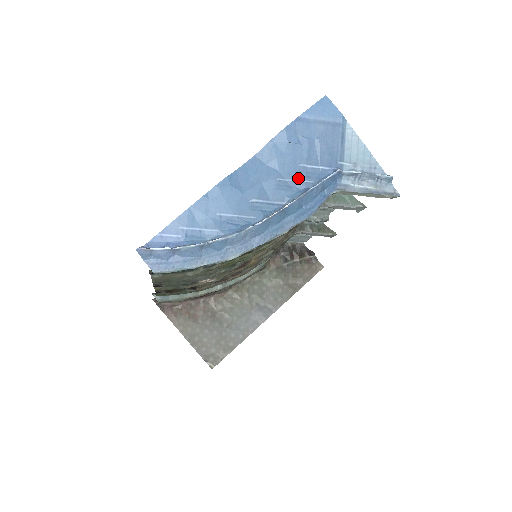
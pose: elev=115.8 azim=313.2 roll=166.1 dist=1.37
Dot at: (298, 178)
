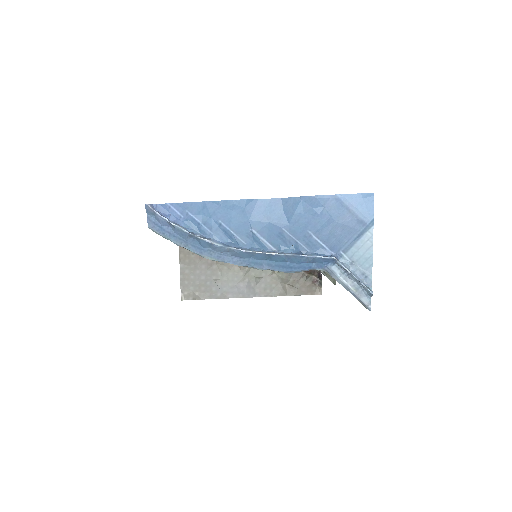
Dot at: (300, 240)
